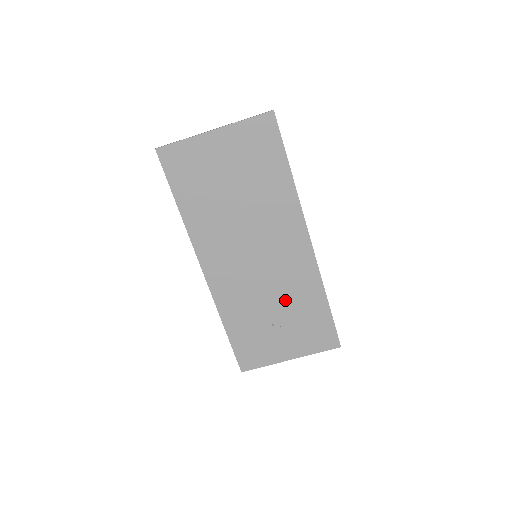
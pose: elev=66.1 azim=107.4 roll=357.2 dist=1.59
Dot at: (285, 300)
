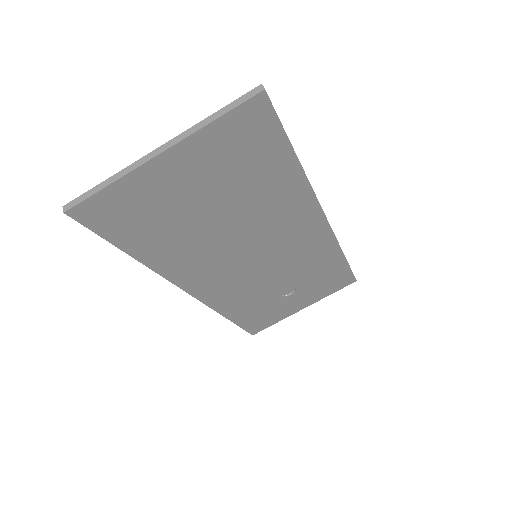
Dot at: (296, 275)
